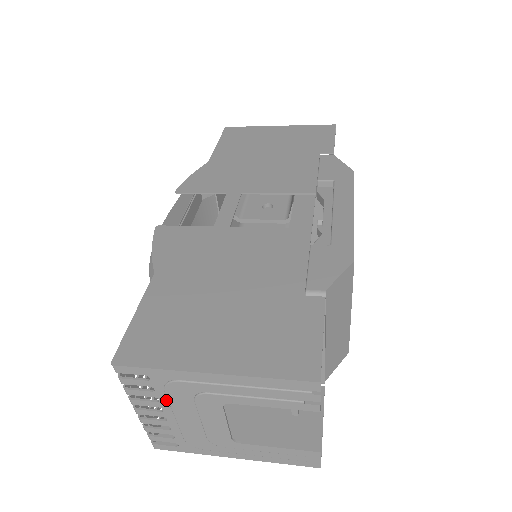
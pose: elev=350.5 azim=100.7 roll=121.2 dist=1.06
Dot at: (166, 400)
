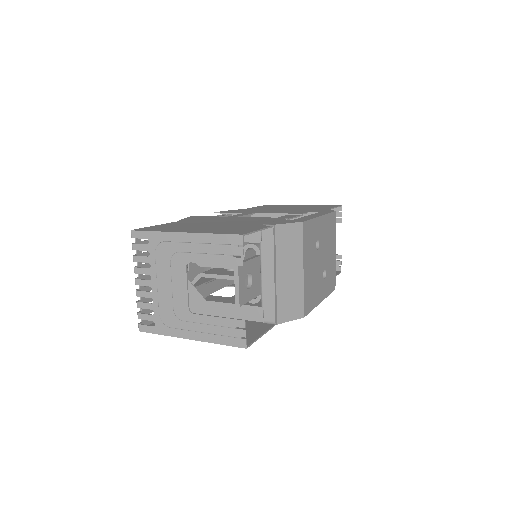
Dot at: (155, 266)
